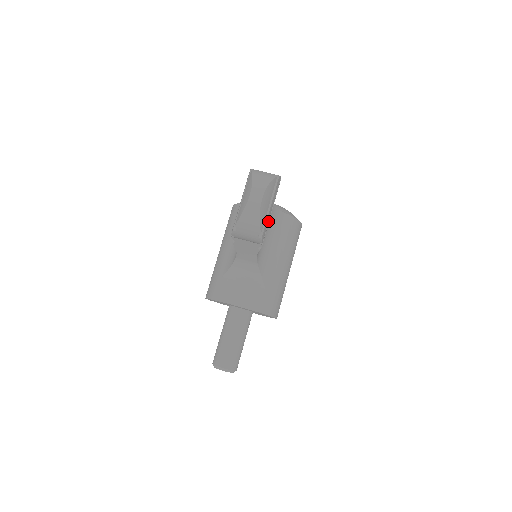
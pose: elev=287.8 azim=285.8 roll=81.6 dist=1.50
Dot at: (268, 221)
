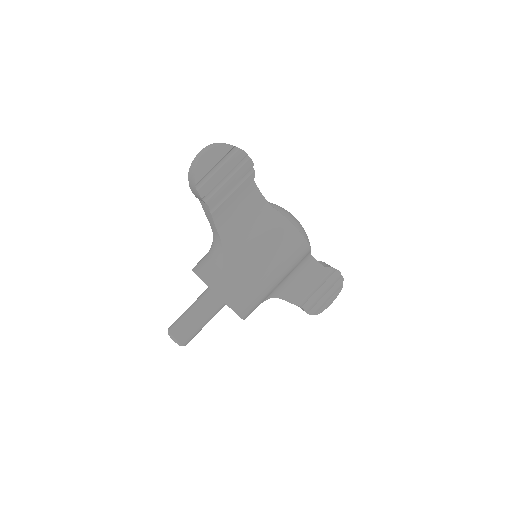
Dot at: (221, 187)
